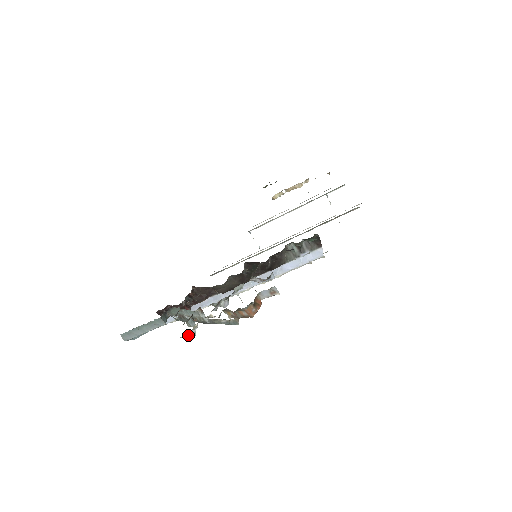
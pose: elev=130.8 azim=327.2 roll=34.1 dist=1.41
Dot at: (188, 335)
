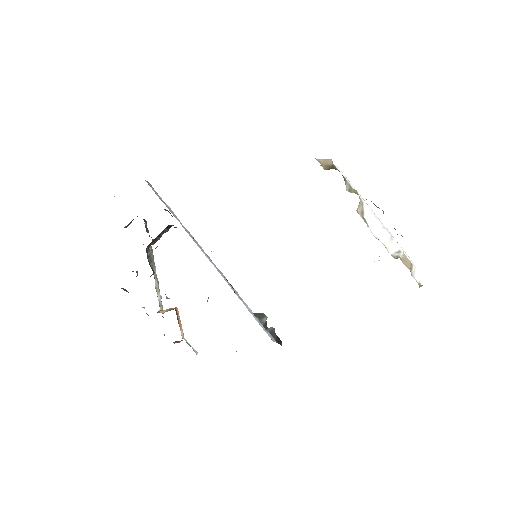
Dot at: occluded
